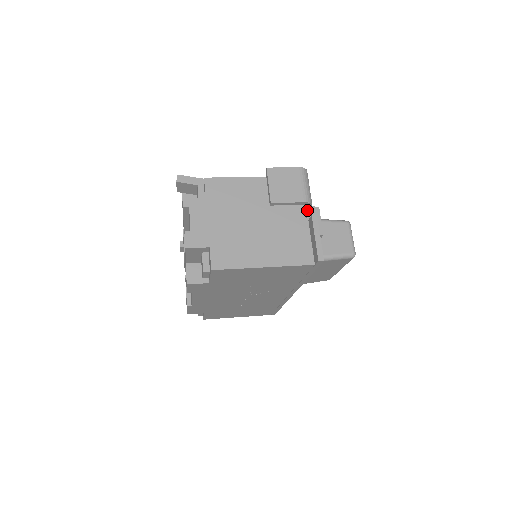
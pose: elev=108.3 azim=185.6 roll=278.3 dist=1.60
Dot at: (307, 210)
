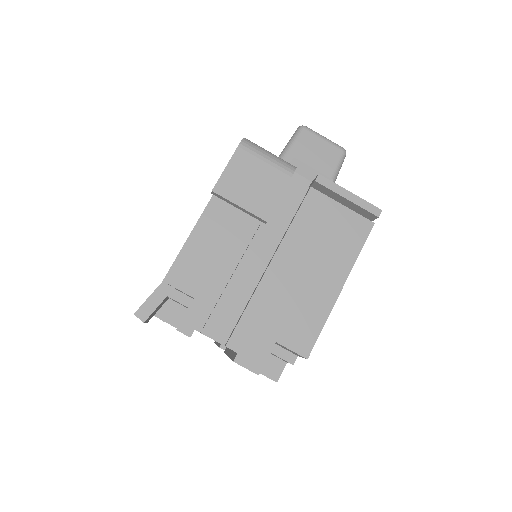
Dot at: (292, 177)
